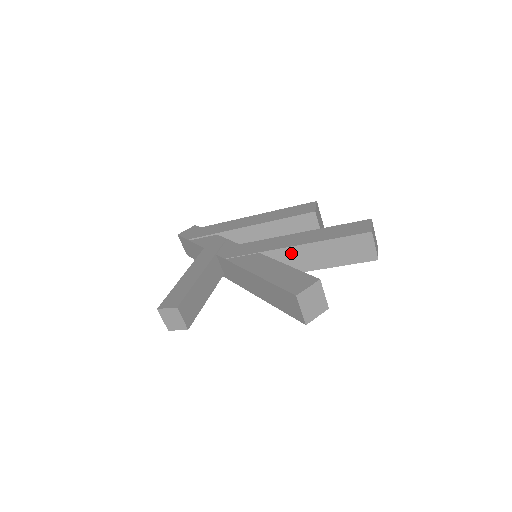
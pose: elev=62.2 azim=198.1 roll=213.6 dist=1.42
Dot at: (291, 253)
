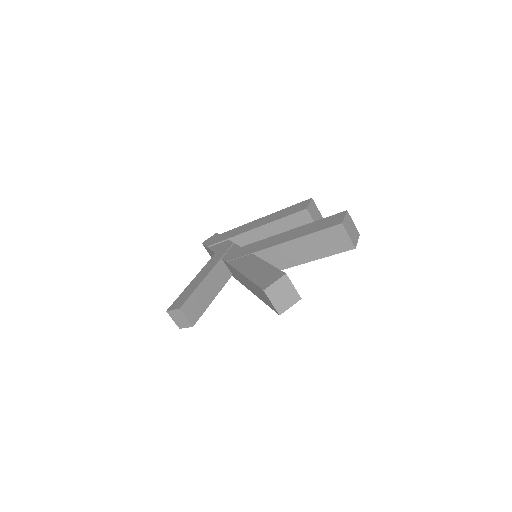
Dot at: (278, 251)
